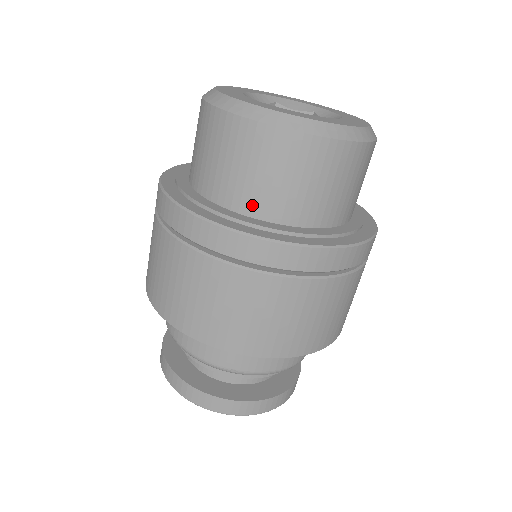
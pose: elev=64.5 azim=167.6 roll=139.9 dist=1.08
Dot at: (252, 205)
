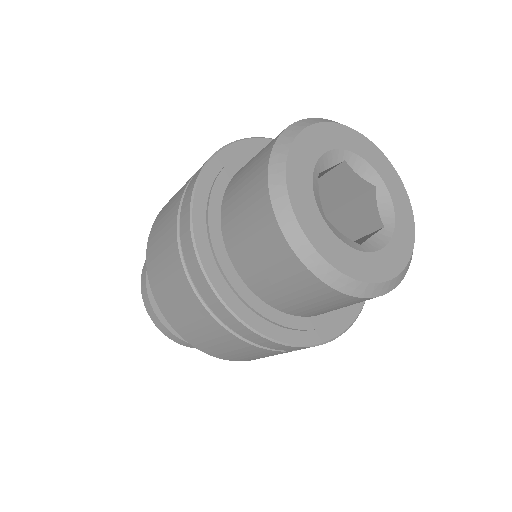
Dot at: (269, 297)
